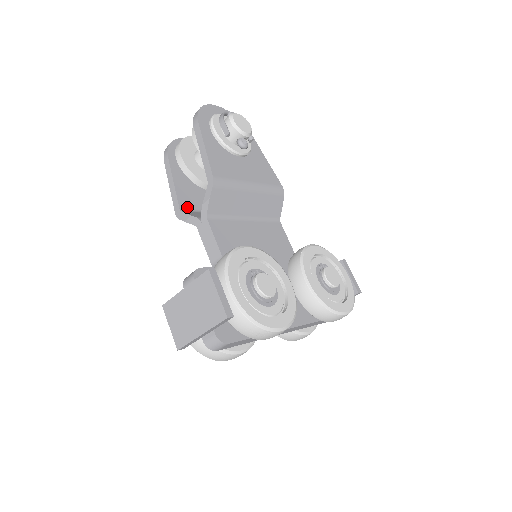
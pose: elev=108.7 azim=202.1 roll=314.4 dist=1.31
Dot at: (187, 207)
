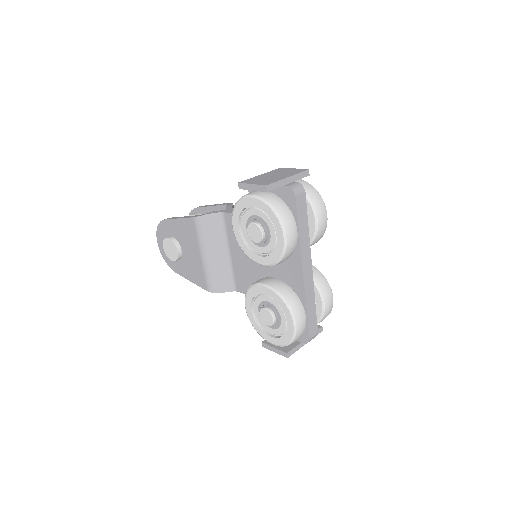
Dot at: occluded
